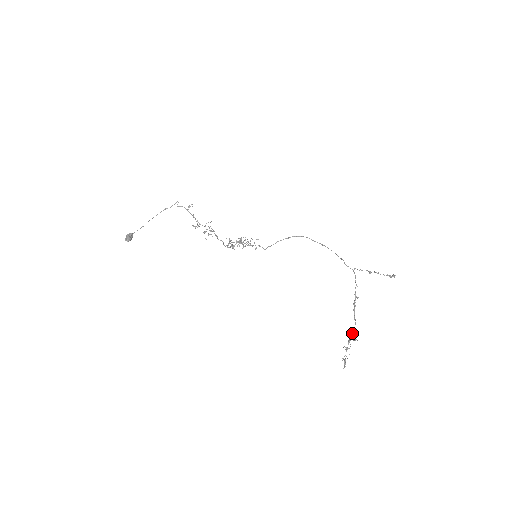
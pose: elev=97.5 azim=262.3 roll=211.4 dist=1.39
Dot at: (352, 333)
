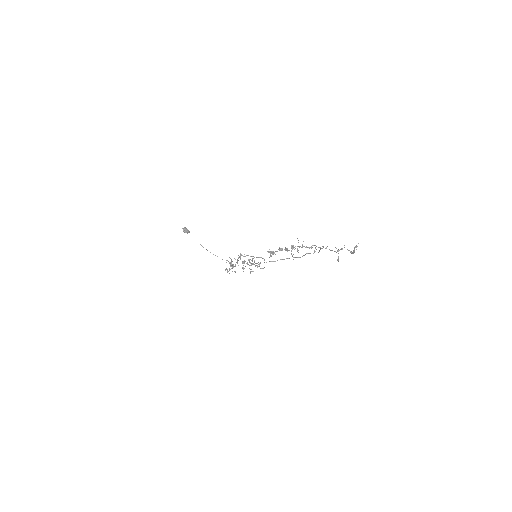
Dot at: occluded
